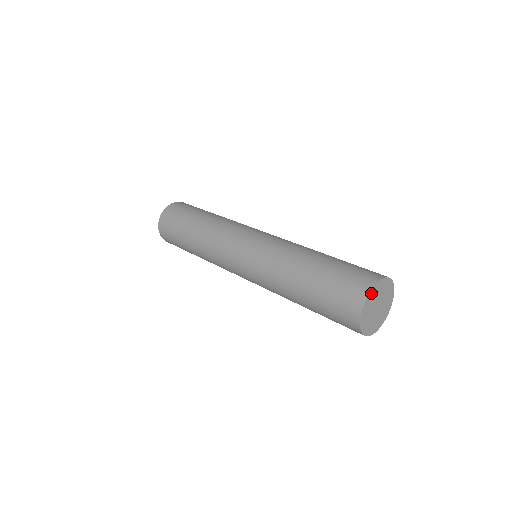
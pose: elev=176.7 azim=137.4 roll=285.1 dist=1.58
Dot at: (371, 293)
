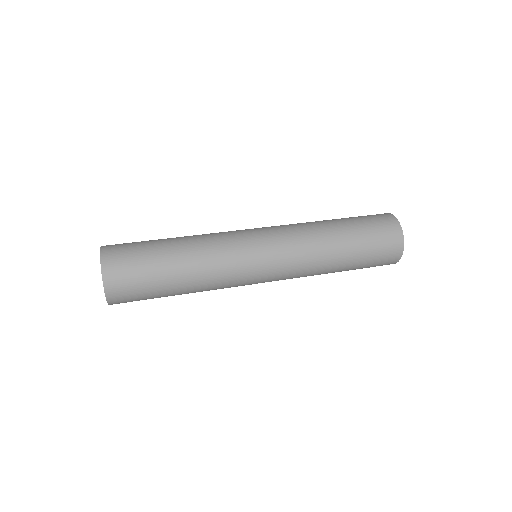
Dot at: occluded
